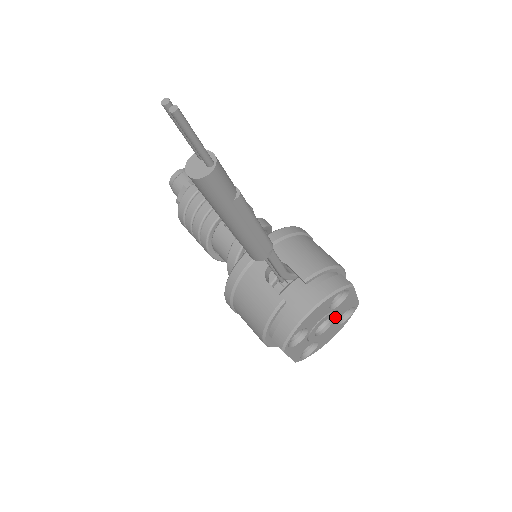
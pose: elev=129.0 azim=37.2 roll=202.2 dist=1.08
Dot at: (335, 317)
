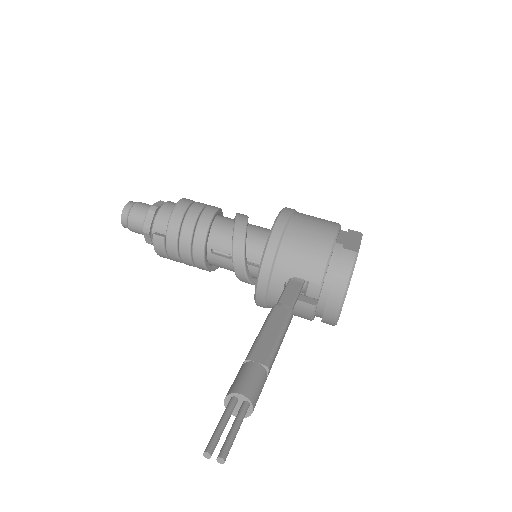
Dot at: occluded
